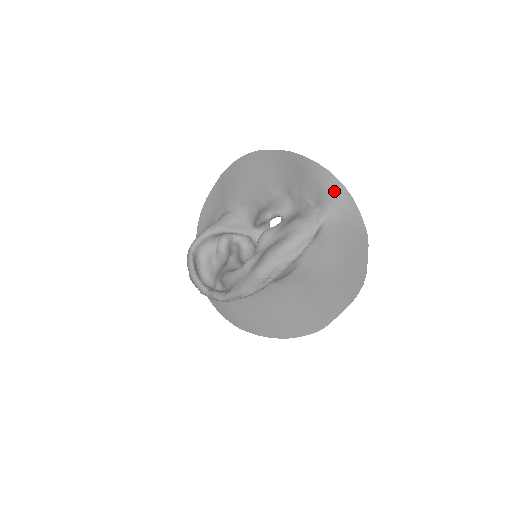
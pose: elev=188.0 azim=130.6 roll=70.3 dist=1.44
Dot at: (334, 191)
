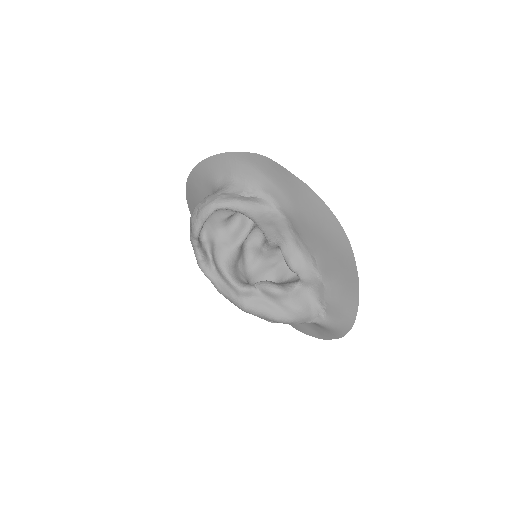
Dot at: (340, 328)
